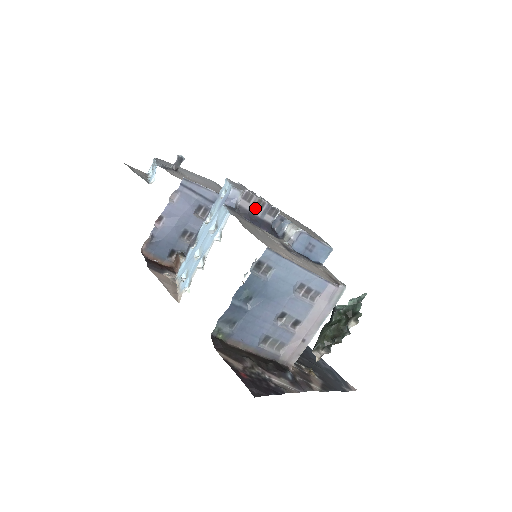
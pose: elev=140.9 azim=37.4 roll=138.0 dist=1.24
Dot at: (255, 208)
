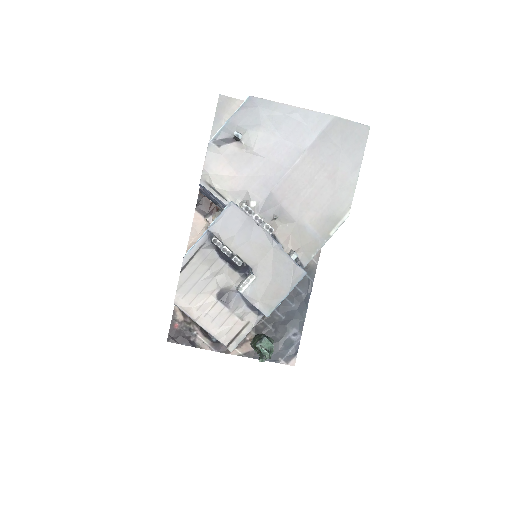
Dot at: occluded
